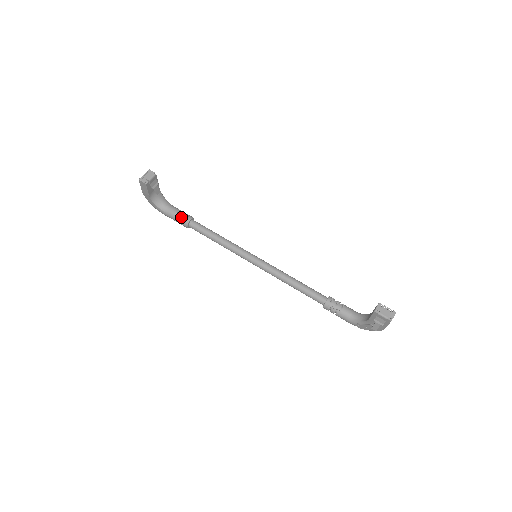
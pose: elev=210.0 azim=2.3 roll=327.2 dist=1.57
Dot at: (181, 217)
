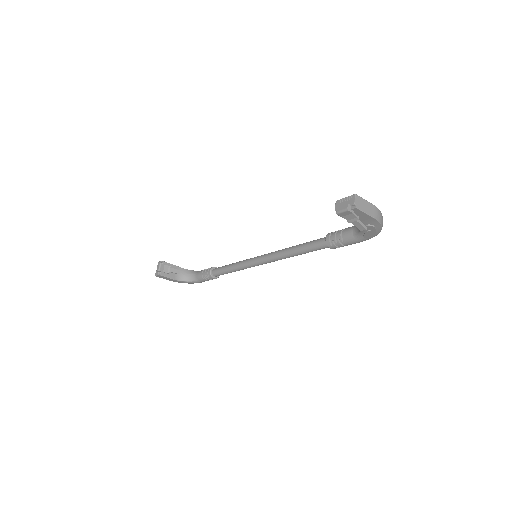
Dot at: (206, 275)
